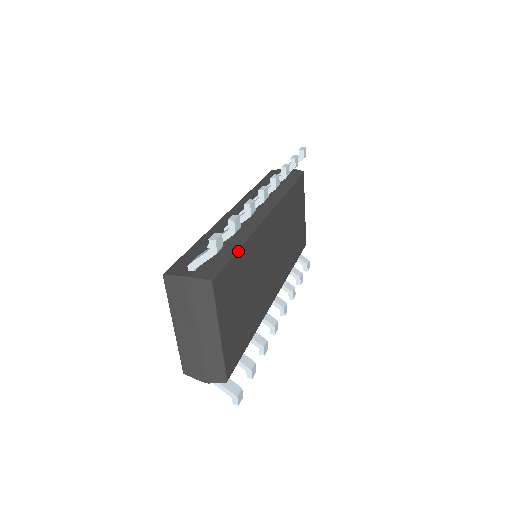
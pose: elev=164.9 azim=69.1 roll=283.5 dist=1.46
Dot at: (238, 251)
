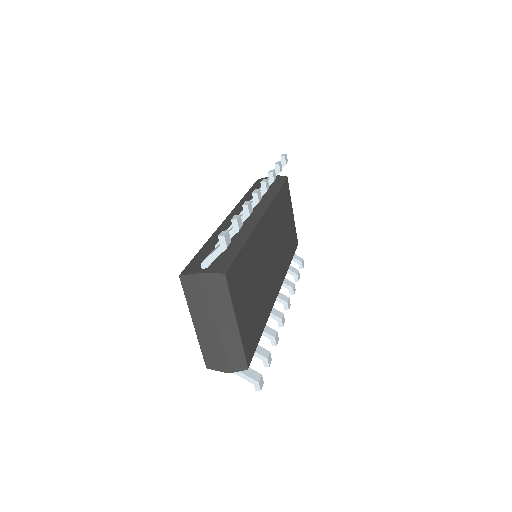
Dot at: (243, 248)
